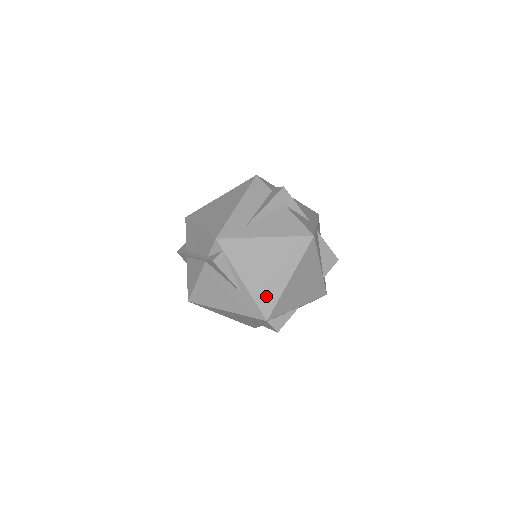
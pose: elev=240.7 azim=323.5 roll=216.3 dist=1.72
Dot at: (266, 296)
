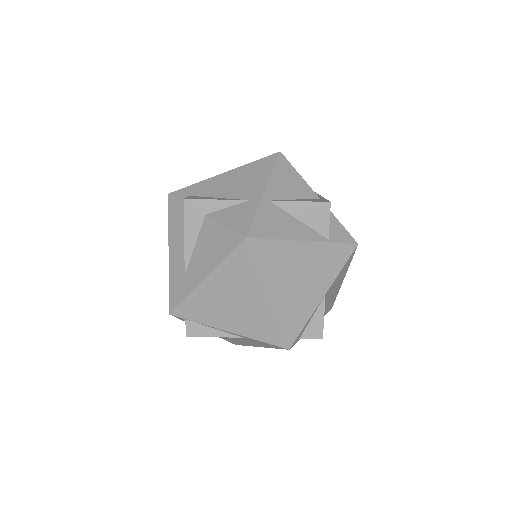
Dot at: (264, 329)
